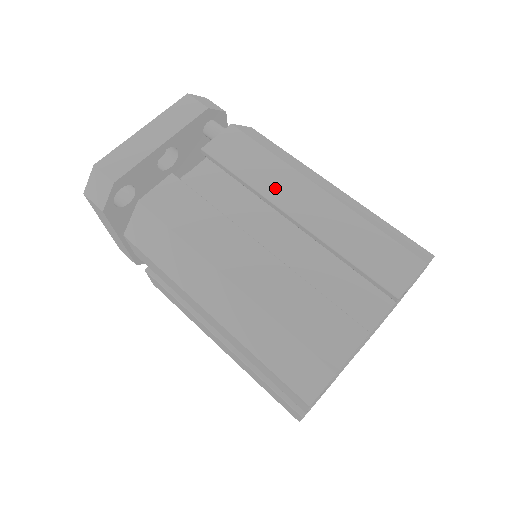
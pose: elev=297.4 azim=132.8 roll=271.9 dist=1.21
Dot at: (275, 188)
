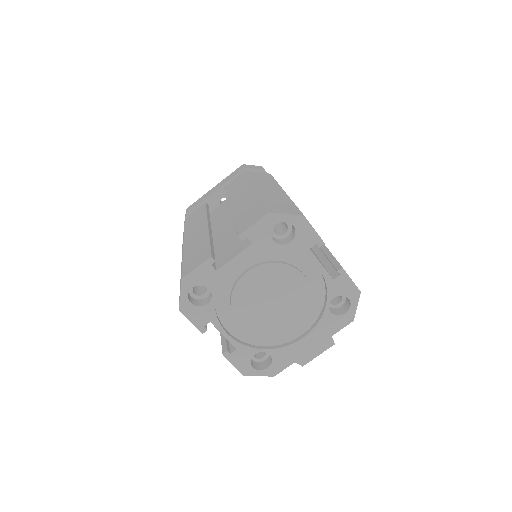
Dot at: occluded
